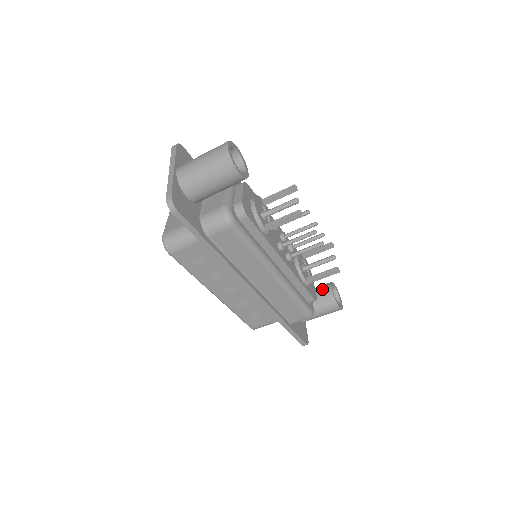
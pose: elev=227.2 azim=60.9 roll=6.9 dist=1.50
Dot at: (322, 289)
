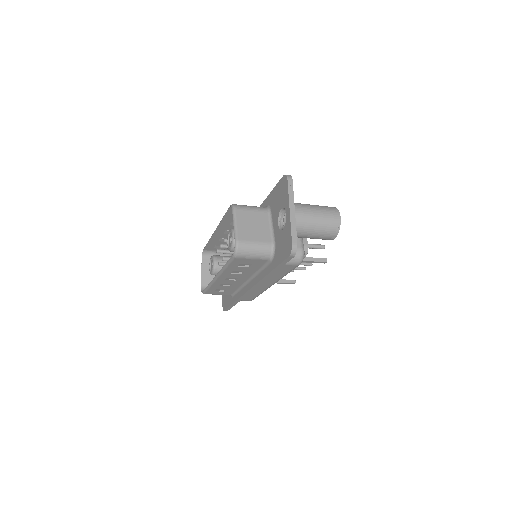
Dot at: occluded
